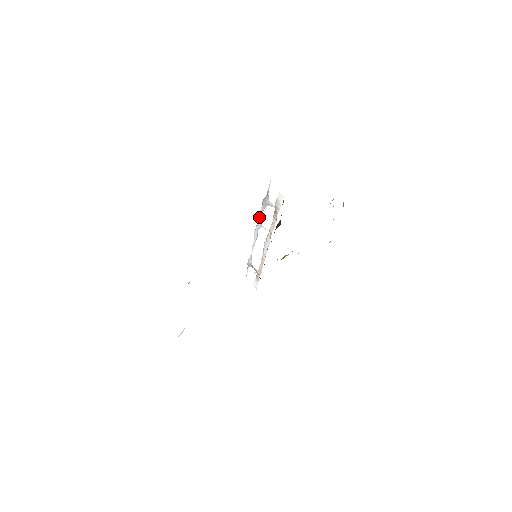
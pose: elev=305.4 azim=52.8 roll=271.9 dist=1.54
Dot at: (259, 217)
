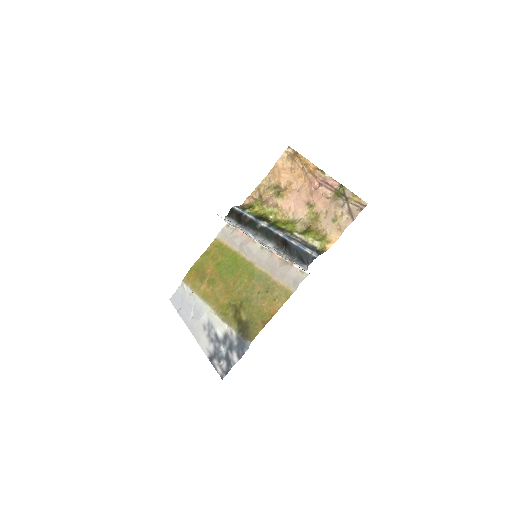
Dot at: occluded
